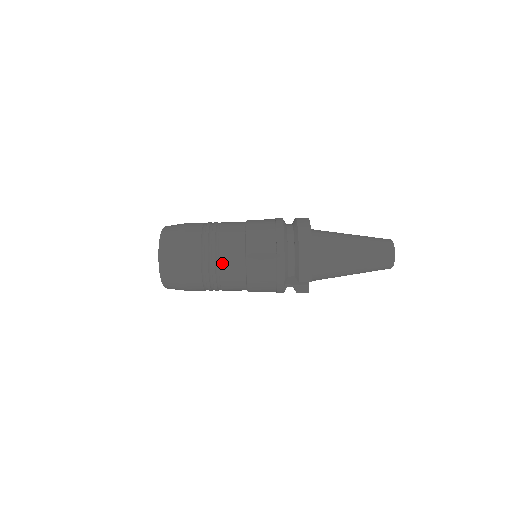
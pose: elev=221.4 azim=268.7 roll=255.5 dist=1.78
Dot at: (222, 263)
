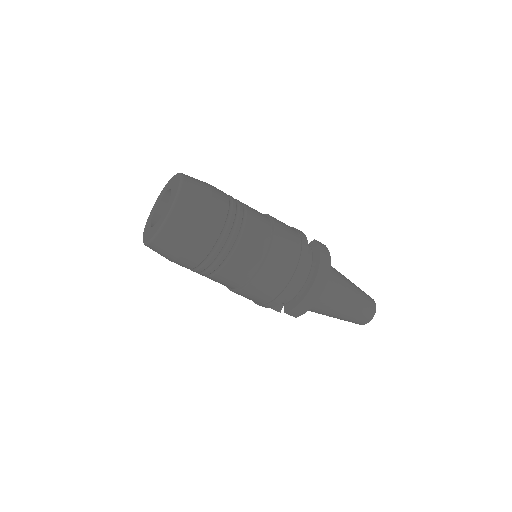
Dot at: (229, 266)
